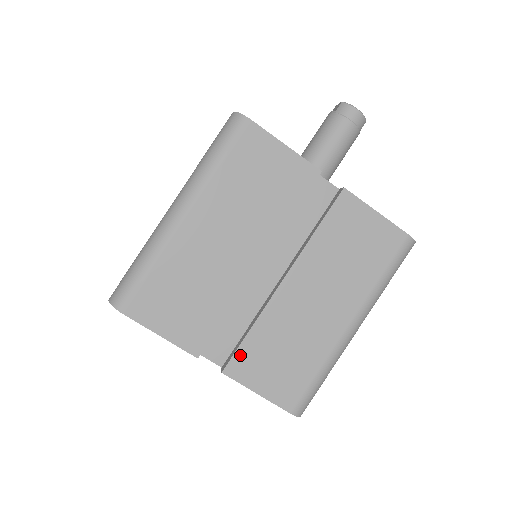
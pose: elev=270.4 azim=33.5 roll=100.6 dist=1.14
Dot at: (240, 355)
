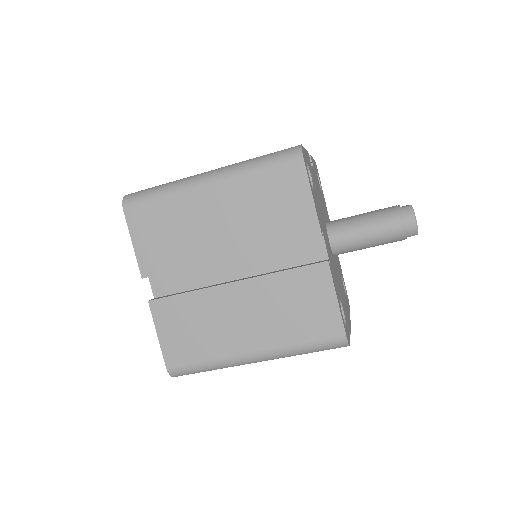
Dot at: (168, 302)
